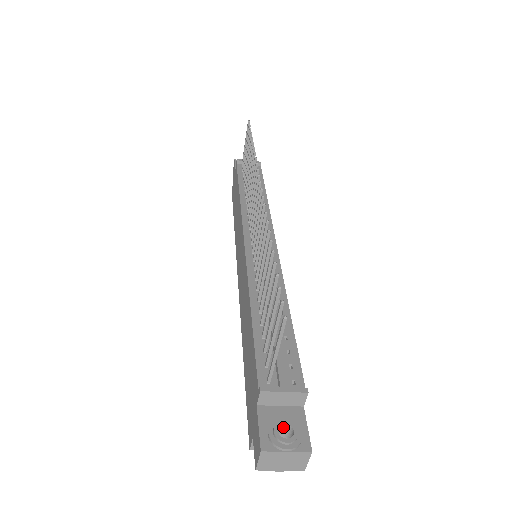
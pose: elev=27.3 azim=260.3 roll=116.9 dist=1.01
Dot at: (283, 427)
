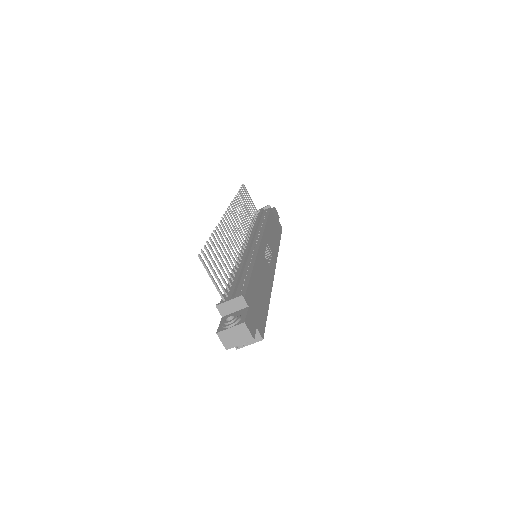
Dot at: occluded
